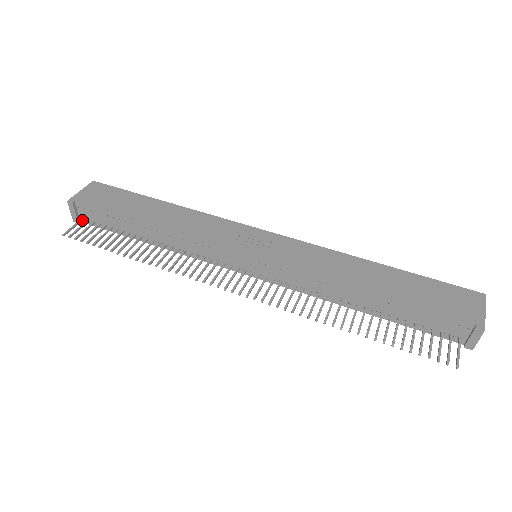
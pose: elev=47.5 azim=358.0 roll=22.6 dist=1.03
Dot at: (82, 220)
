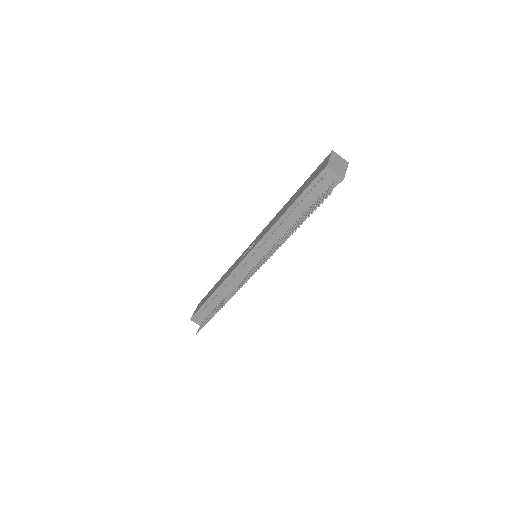
Dot at: occluded
